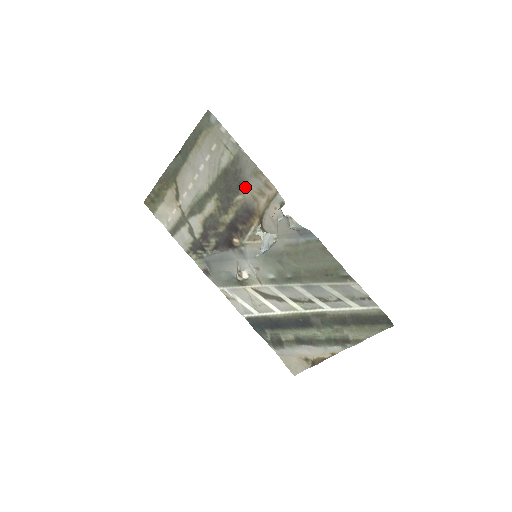
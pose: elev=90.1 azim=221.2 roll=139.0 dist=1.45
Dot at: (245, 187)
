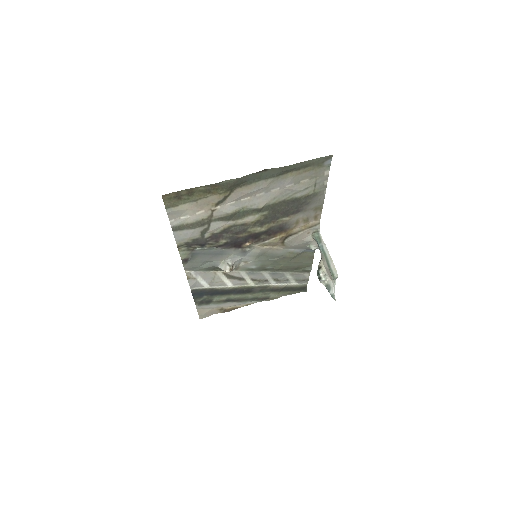
Dot at: (299, 214)
